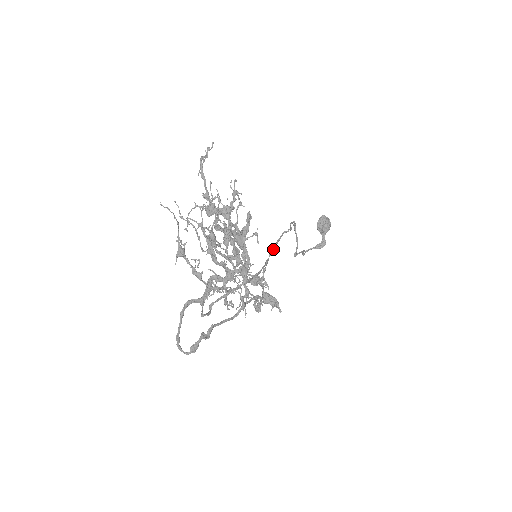
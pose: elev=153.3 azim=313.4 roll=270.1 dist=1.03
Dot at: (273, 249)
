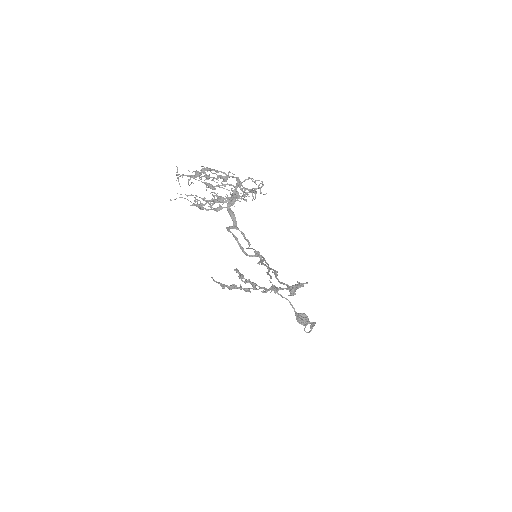
Dot at: (267, 272)
